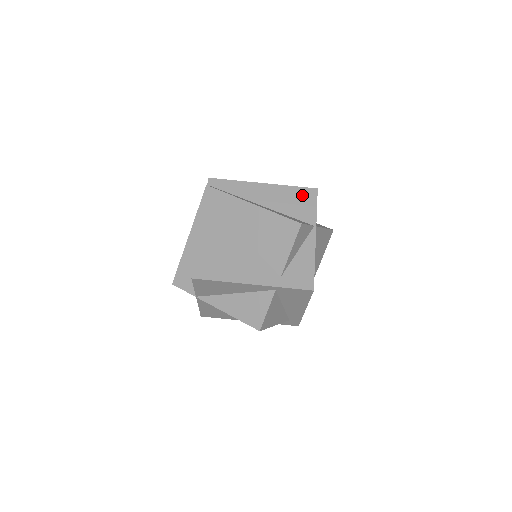
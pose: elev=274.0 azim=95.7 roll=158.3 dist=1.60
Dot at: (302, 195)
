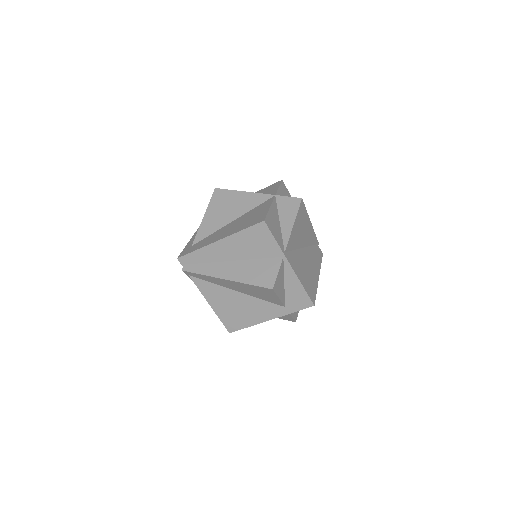
Dot at: (256, 234)
